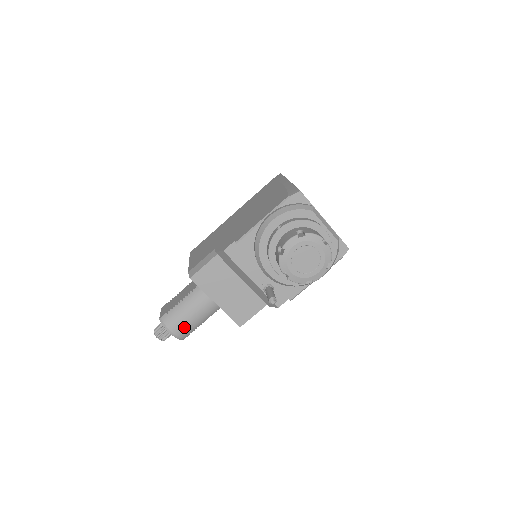
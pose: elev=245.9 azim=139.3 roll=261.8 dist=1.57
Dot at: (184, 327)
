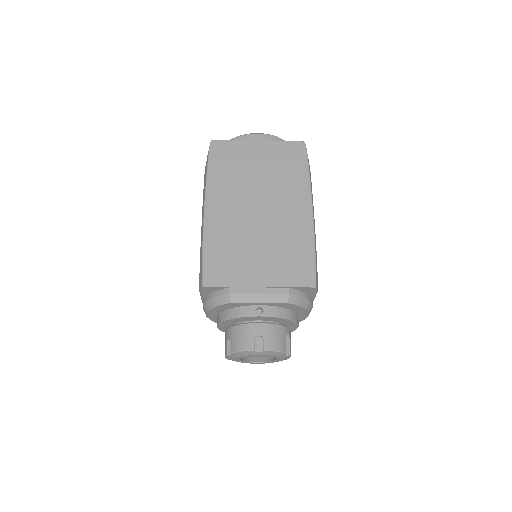
Dot at: occluded
